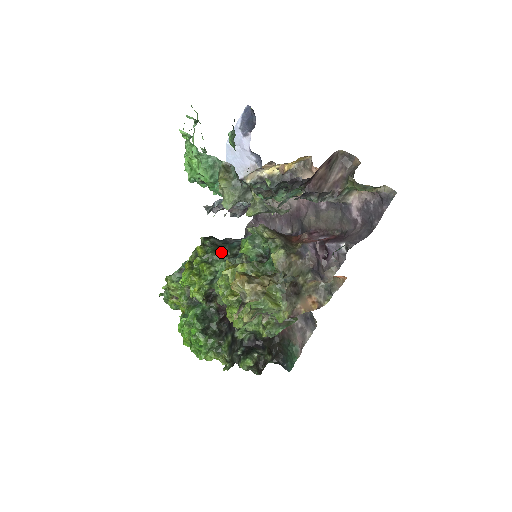
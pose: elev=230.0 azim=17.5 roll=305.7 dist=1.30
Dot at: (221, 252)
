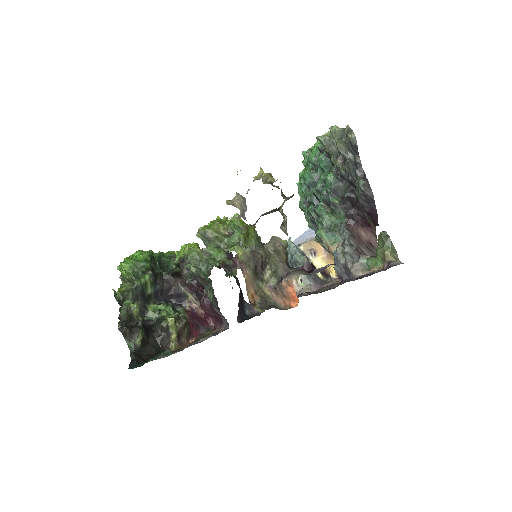
Dot at: occluded
